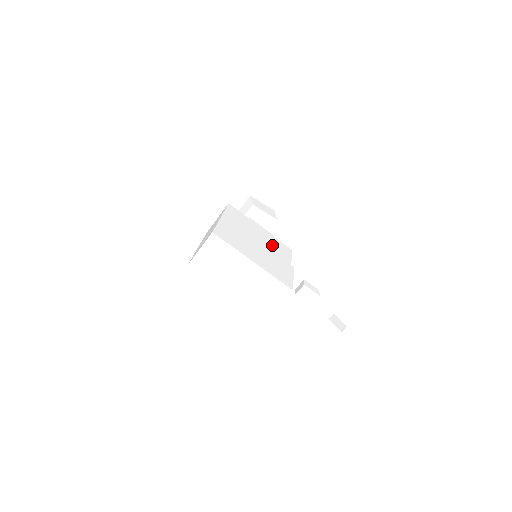
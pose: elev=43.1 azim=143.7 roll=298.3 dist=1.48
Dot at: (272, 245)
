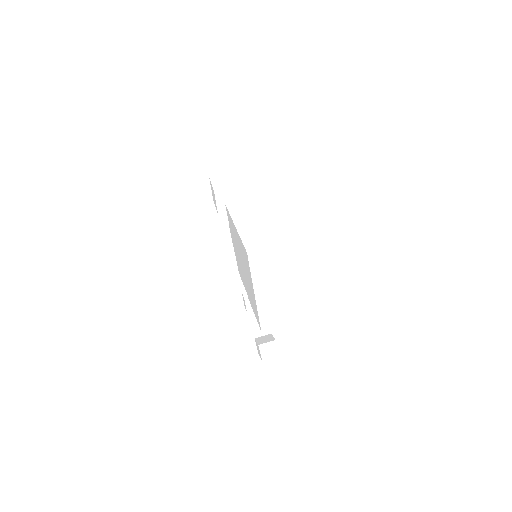
Dot at: occluded
